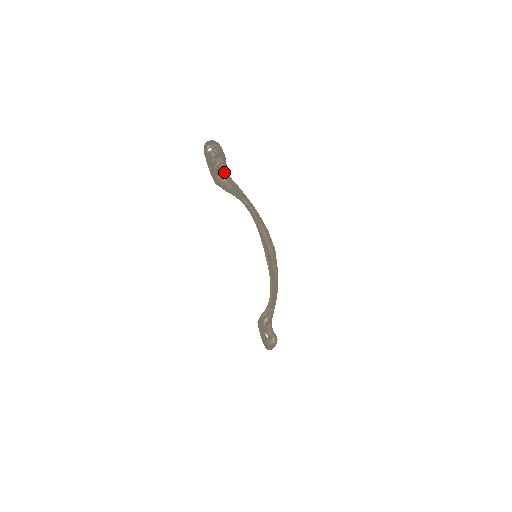
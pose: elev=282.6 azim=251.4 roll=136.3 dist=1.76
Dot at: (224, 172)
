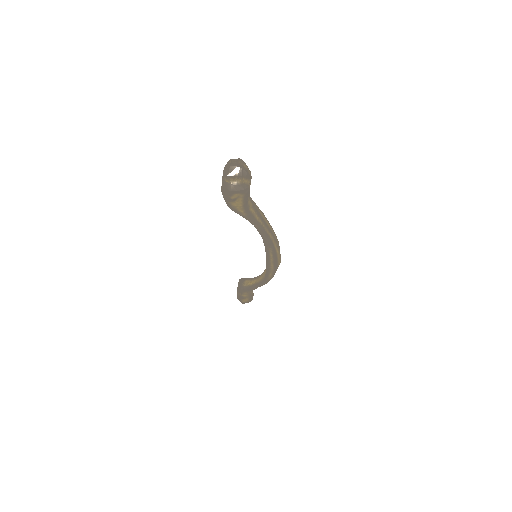
Dot at: (242, 202)
